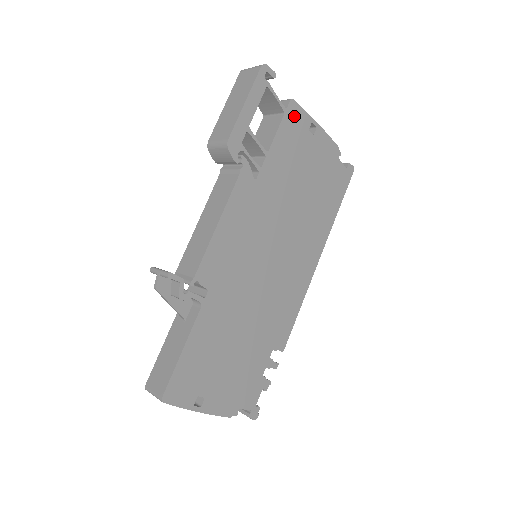
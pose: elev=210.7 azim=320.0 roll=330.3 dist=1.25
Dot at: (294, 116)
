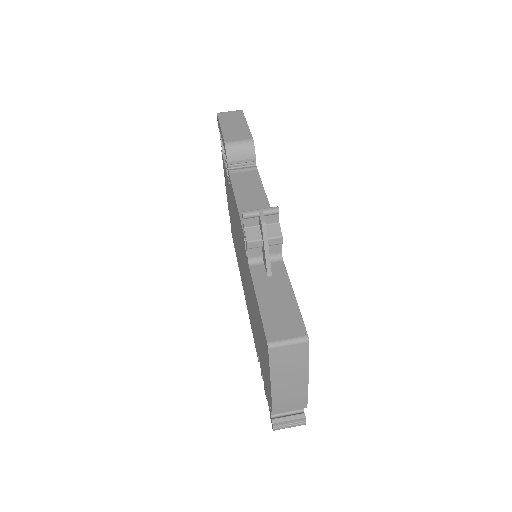
Dot at: occluded
